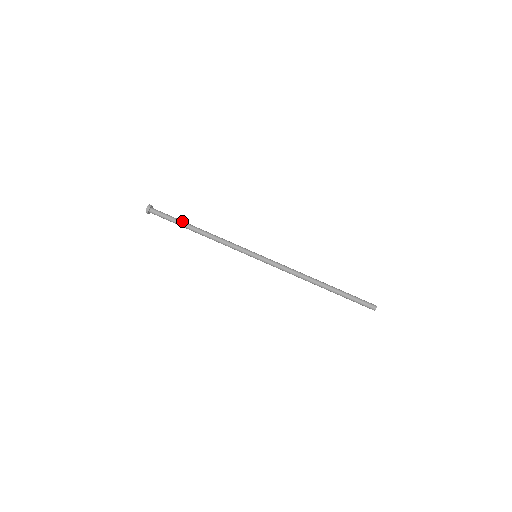
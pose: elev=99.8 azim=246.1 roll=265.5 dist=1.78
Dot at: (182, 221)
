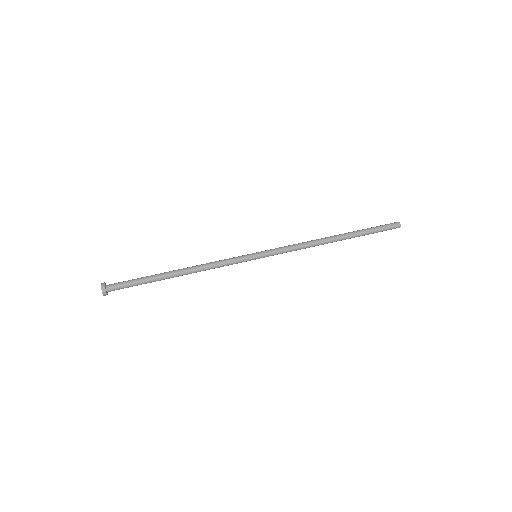
Dot at: (152, 276)
